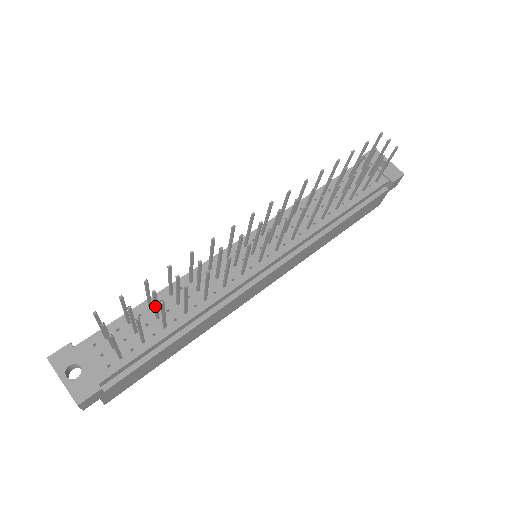
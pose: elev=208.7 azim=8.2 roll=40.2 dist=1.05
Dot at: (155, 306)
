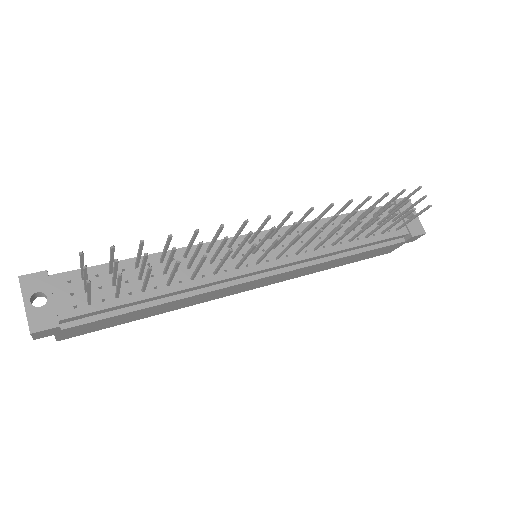
Dot at: (142, 268)
